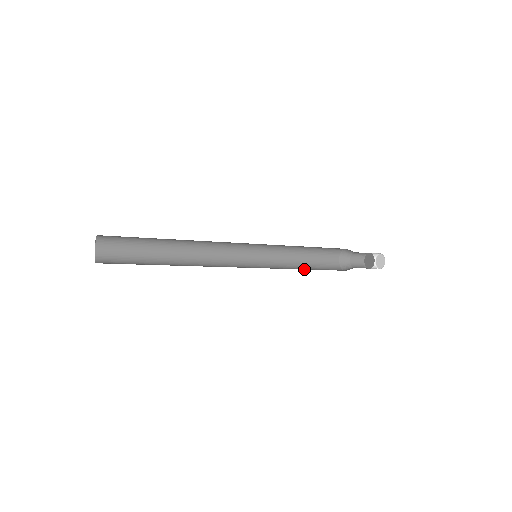
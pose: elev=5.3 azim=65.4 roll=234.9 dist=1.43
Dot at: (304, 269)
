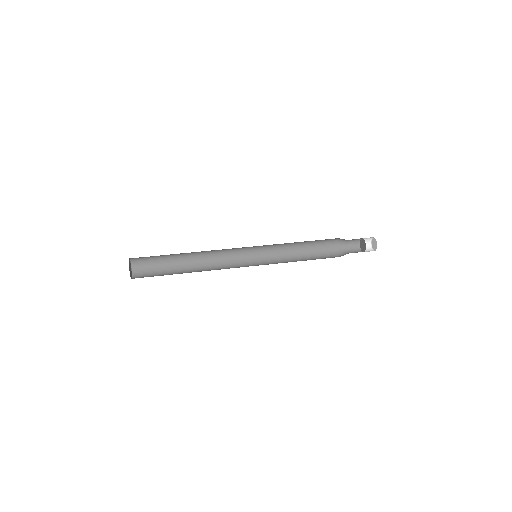
Dot at: occluded
